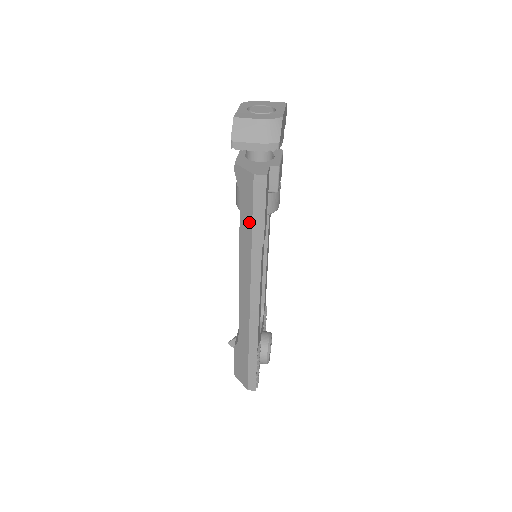
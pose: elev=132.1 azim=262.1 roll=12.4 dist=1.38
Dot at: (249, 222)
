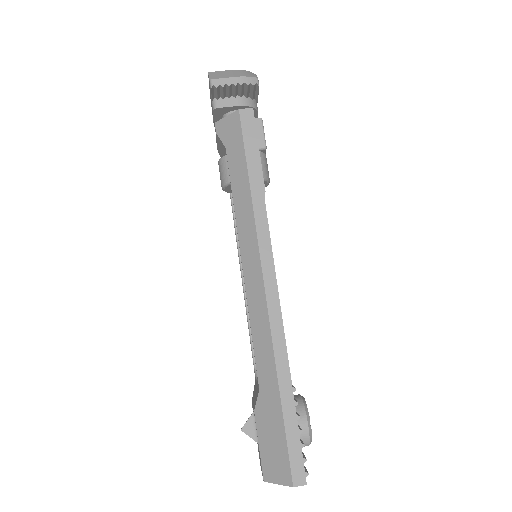
Dot at: (243, 171)
